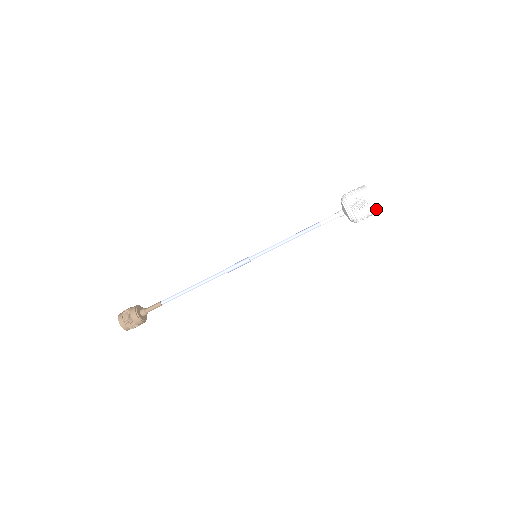
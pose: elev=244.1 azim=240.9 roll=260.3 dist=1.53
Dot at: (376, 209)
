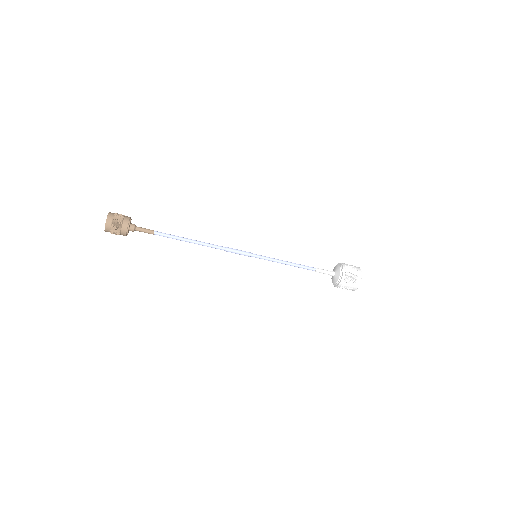
Dot at: (353, 290)
